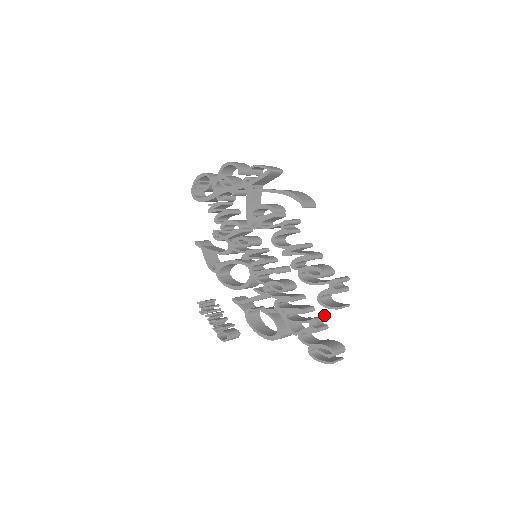
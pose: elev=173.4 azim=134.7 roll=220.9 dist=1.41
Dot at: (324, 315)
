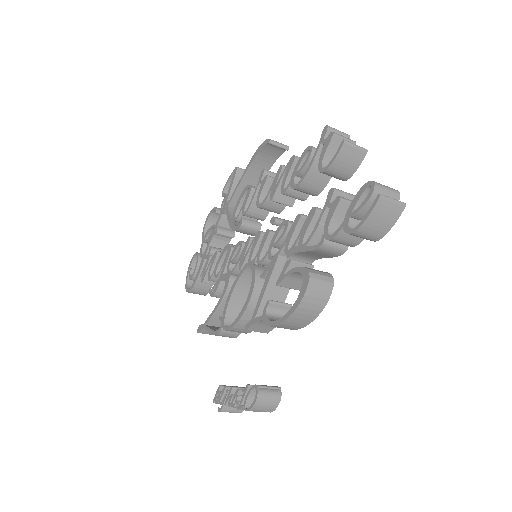
Dot at: (349, 198)
